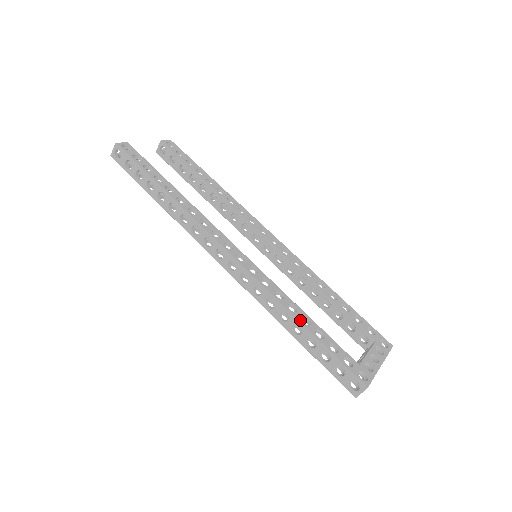
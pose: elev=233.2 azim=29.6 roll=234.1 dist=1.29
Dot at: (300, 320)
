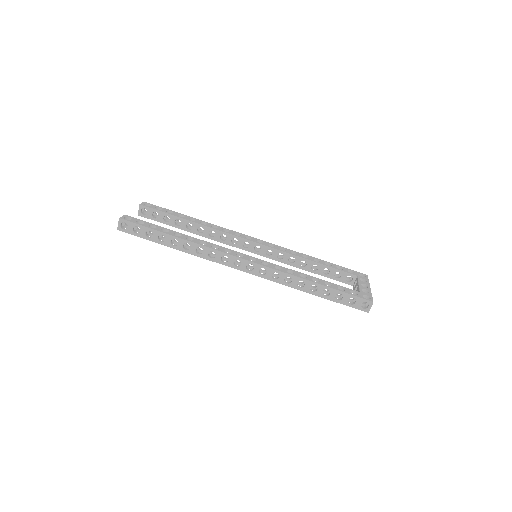
Dot at: (313, 281)
